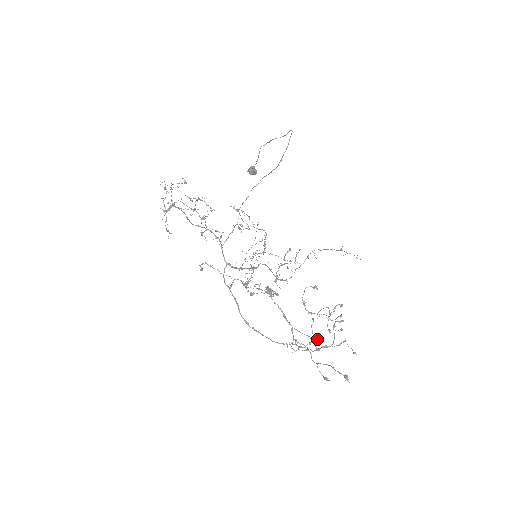
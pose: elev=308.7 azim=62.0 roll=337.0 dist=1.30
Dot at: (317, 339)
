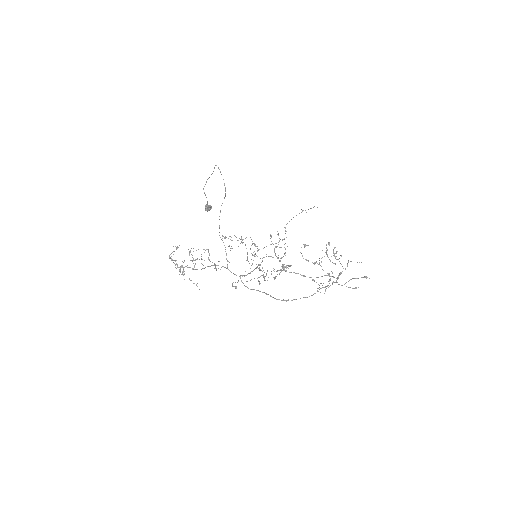
Dot at: (332, 273)
